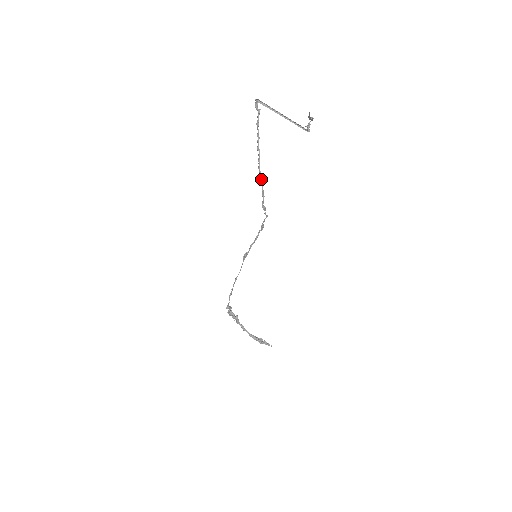
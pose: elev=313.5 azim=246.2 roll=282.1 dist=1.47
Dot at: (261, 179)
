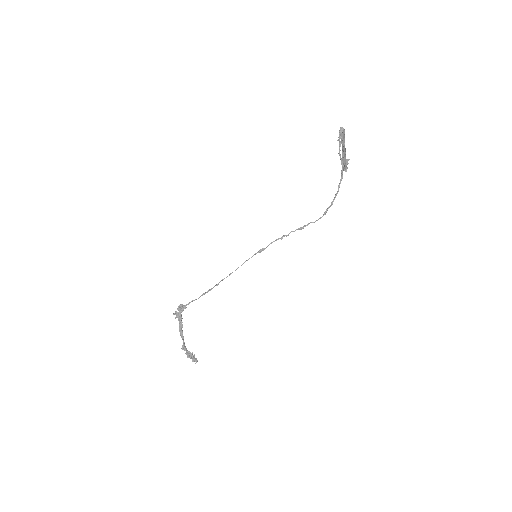
Dot at: occluded
